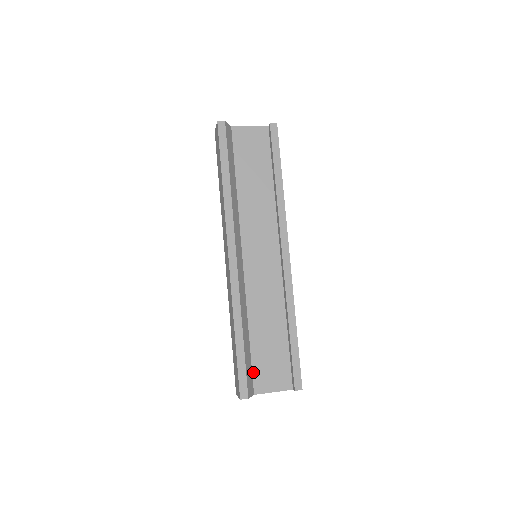
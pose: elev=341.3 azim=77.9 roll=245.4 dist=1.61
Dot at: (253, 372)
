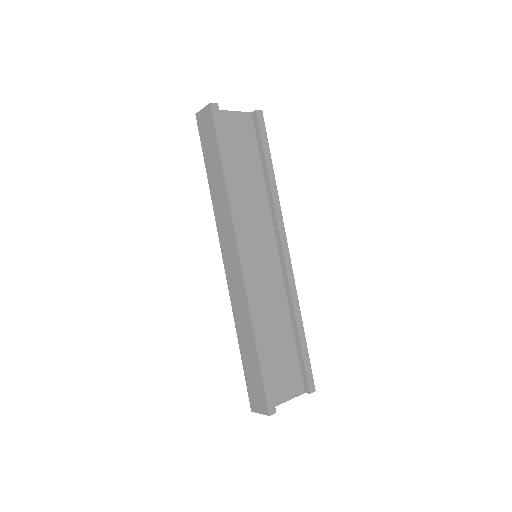
Dot at: occluded
